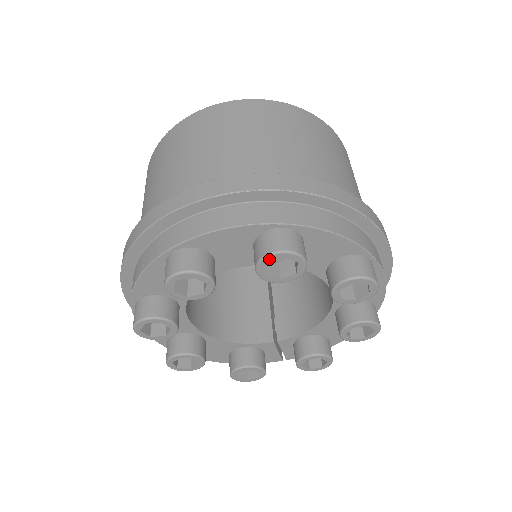
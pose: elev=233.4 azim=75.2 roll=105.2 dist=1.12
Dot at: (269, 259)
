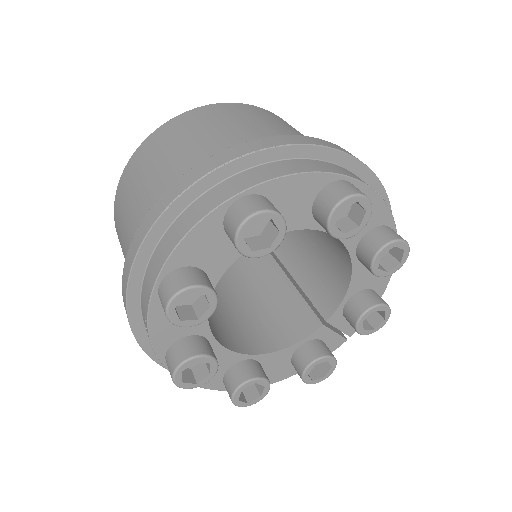
Dot at: (242, 232)
